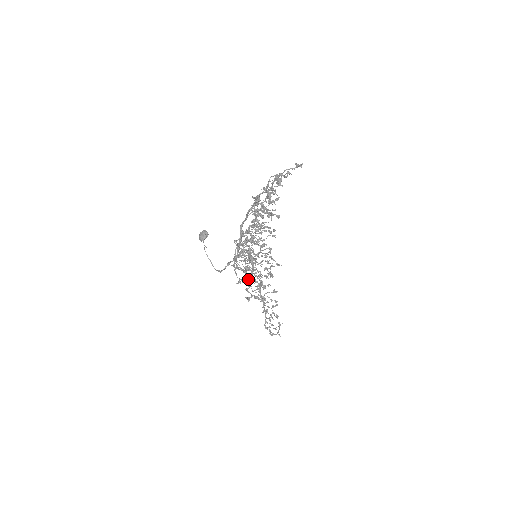
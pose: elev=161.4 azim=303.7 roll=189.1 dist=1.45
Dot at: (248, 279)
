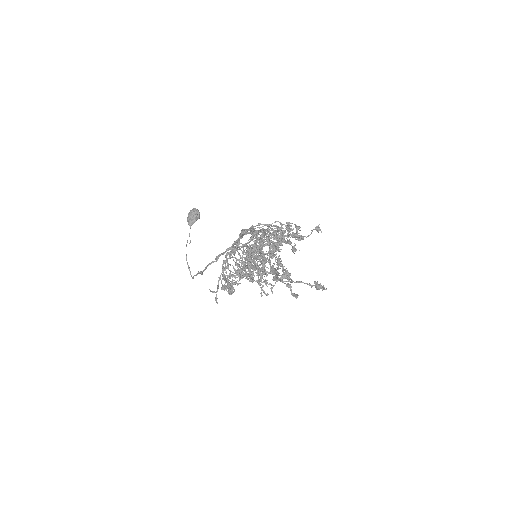
Dot at: (242, 267)
